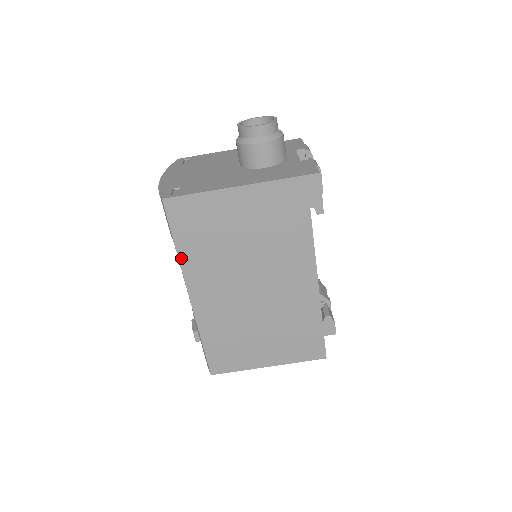
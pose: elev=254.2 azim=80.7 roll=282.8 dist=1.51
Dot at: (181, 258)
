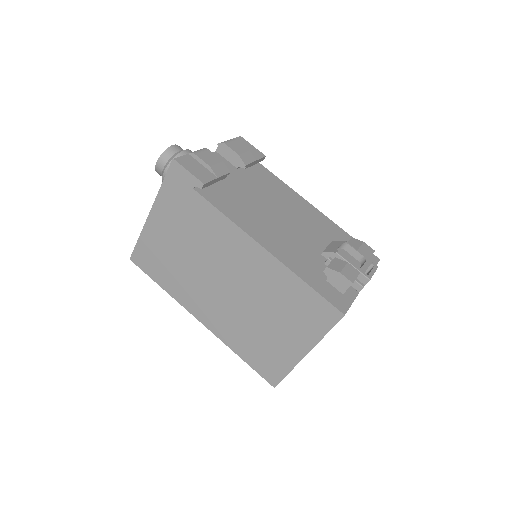
Dot at: (170, 293)
